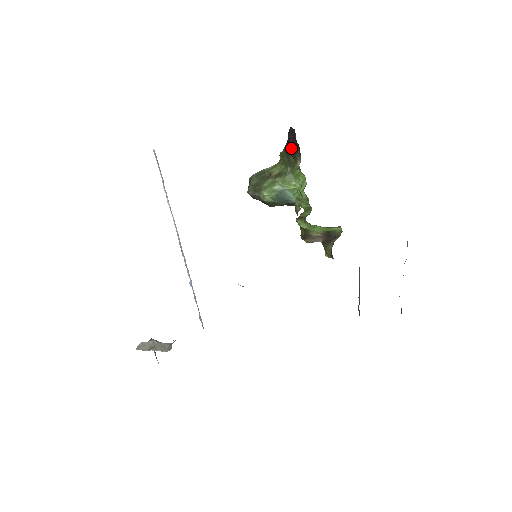
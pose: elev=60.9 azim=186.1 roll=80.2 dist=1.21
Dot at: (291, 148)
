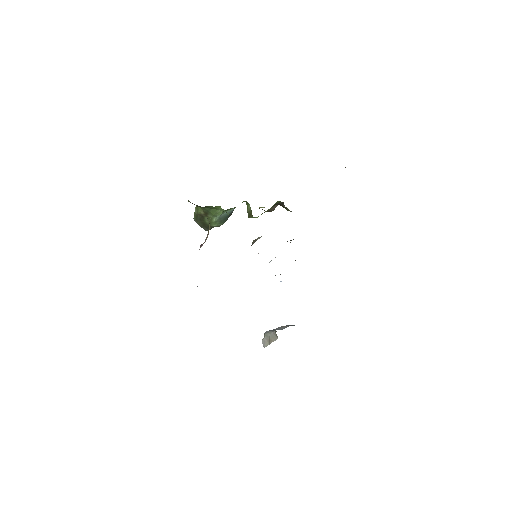
Dot at: occluded
